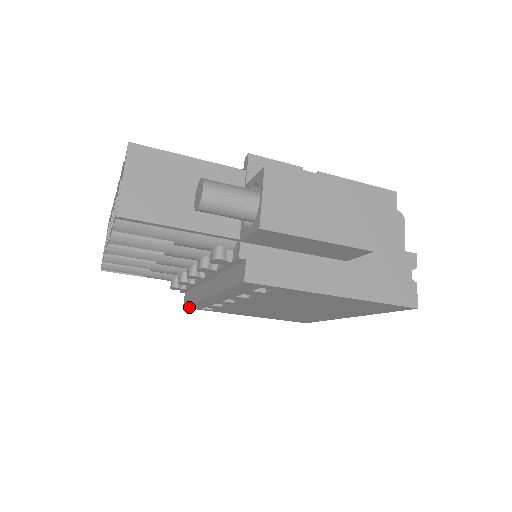
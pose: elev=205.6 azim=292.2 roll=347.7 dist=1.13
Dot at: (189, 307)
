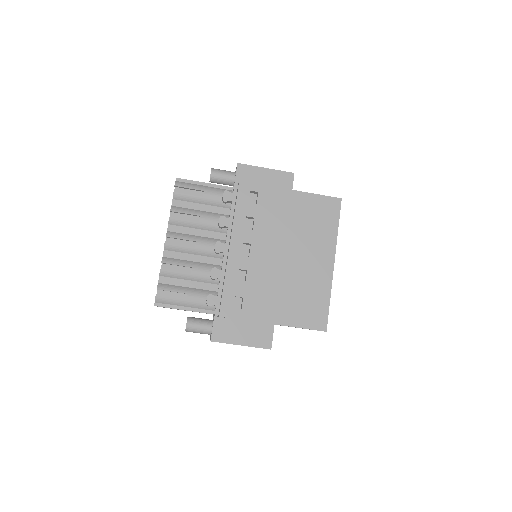
Dot at: (223, 310)
